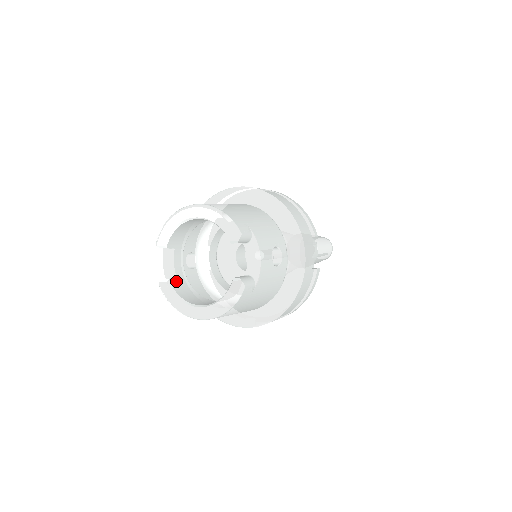
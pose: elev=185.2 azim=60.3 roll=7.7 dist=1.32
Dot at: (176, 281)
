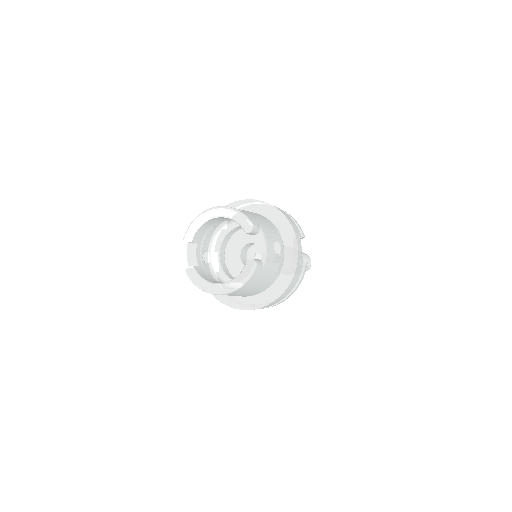
Dot at: (199, 268)
